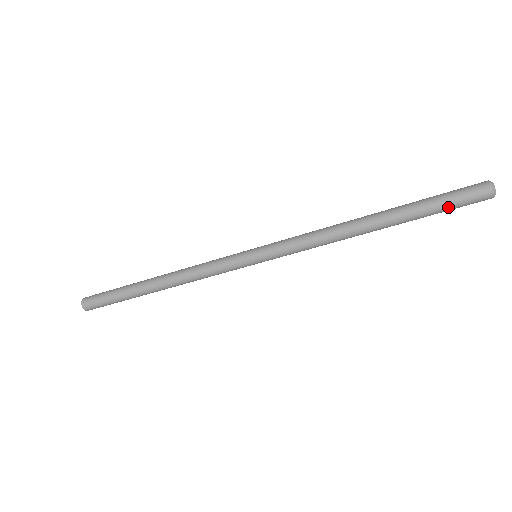
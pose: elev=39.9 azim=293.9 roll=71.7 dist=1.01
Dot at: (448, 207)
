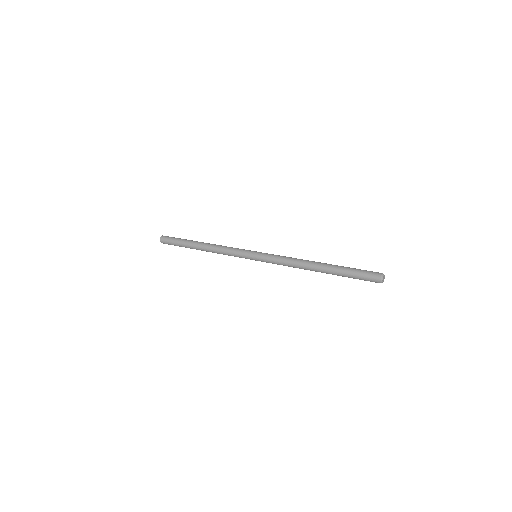
Dot at: occluded
